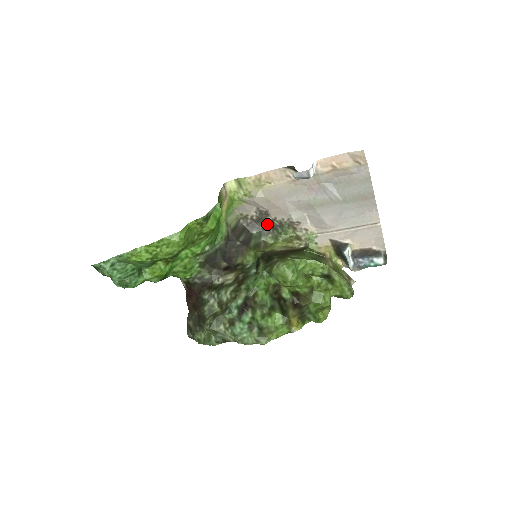
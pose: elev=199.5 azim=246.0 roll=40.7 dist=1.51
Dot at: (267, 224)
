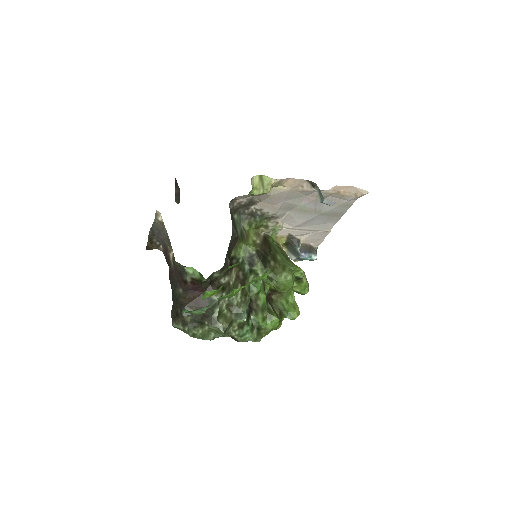
Dot at: (249, 211)
